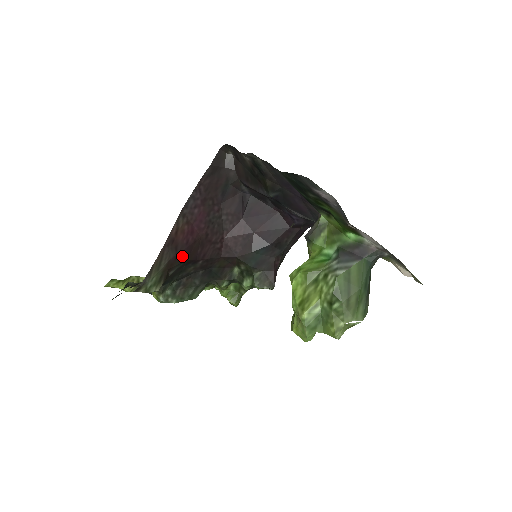
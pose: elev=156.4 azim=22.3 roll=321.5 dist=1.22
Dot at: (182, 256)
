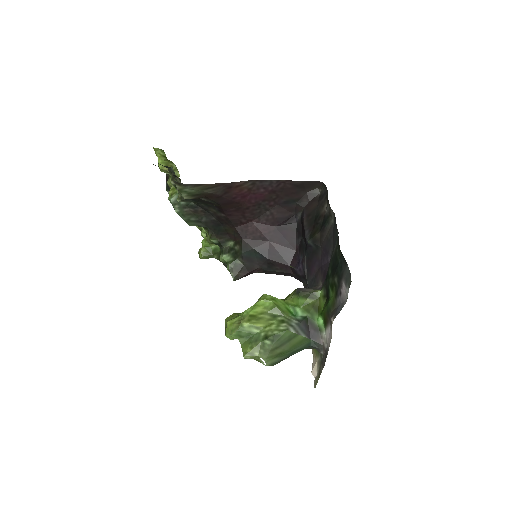
Dot at: (222, 200)
